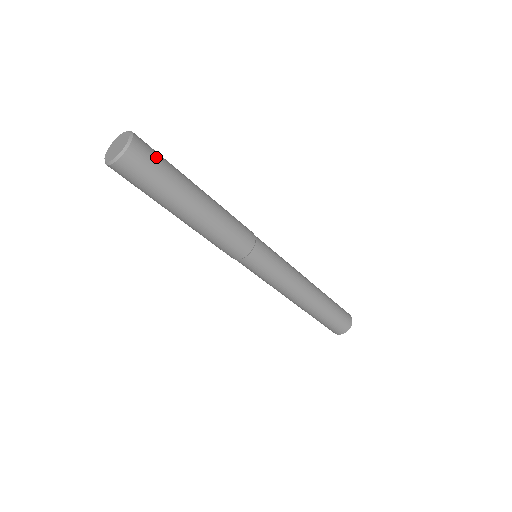
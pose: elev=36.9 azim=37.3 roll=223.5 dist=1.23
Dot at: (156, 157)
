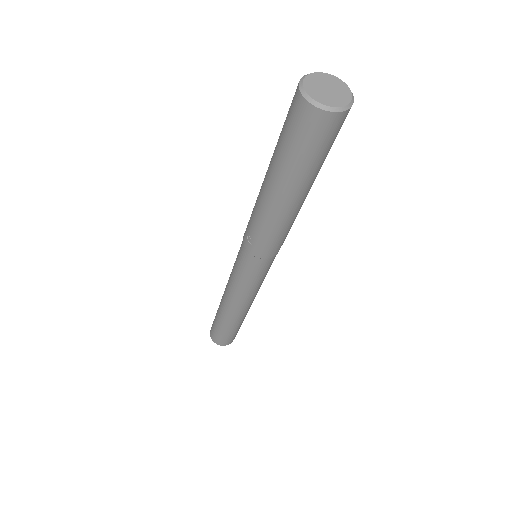
Dot at: occluded
